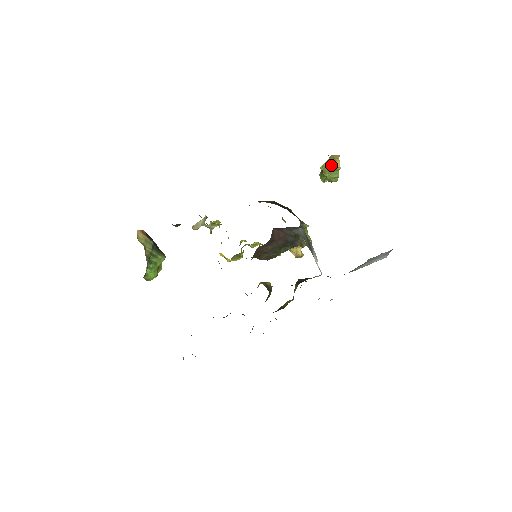
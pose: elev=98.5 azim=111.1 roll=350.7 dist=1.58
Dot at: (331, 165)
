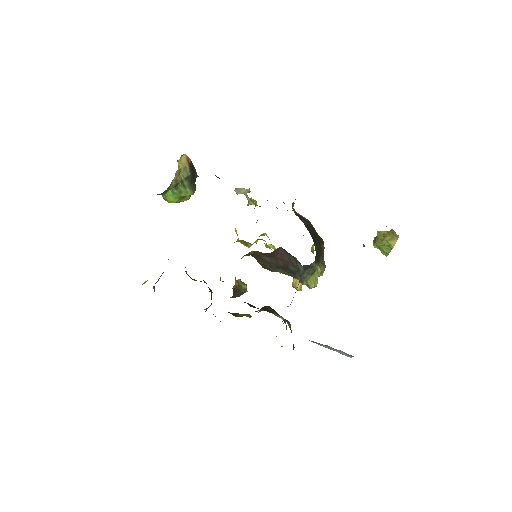
Dot at: (387, 238)
